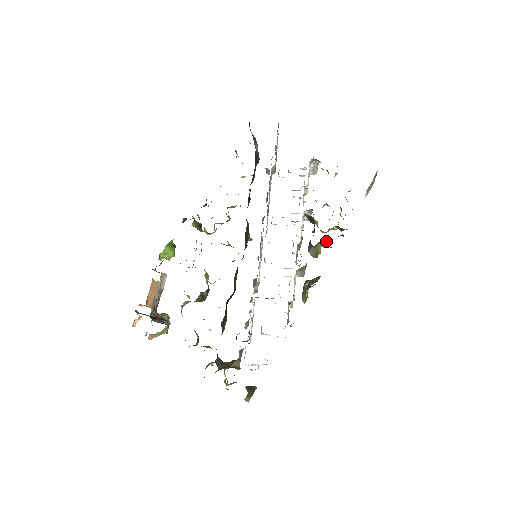
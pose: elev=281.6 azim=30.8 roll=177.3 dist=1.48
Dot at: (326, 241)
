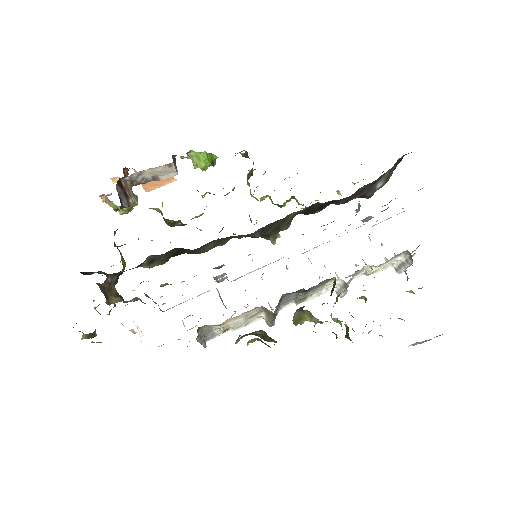
Dot at: (317, 320)
